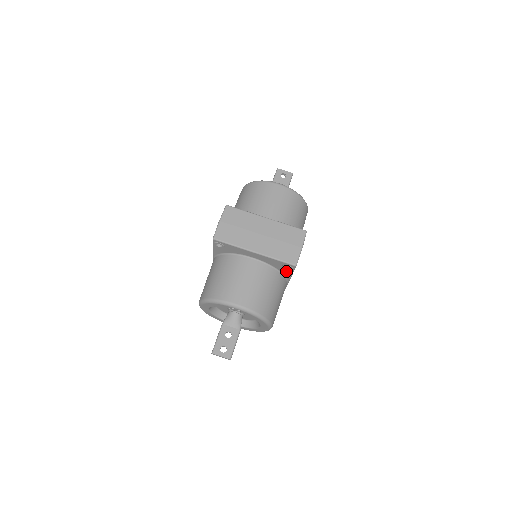
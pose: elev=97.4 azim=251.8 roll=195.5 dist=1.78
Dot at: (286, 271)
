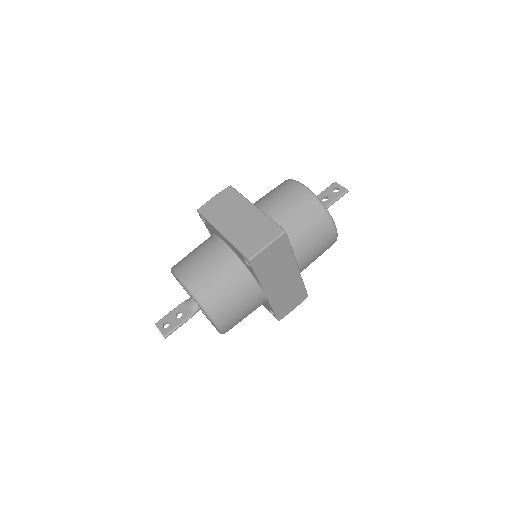
Dot at: (250, 269)
